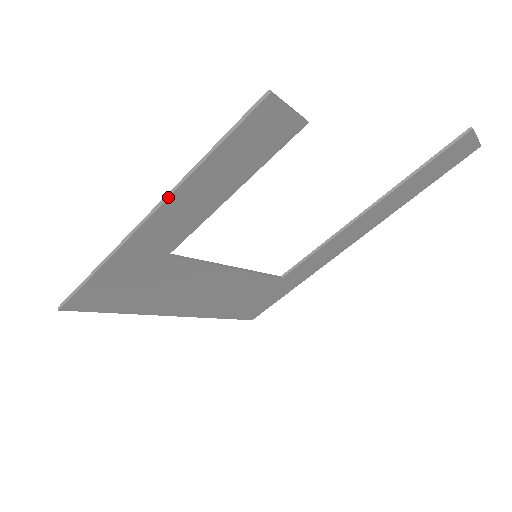
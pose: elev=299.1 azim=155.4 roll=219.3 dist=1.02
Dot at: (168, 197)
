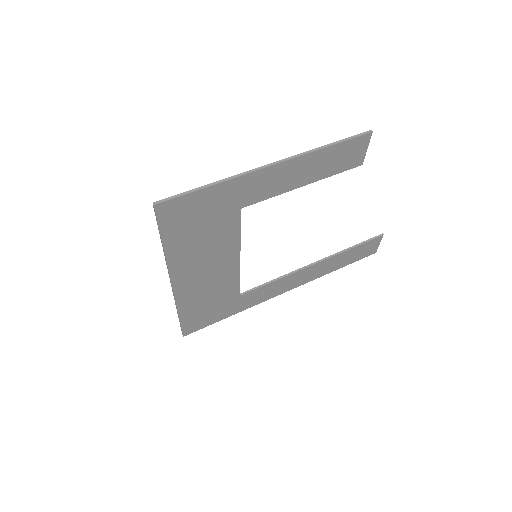
Dot at: (292, 158)
